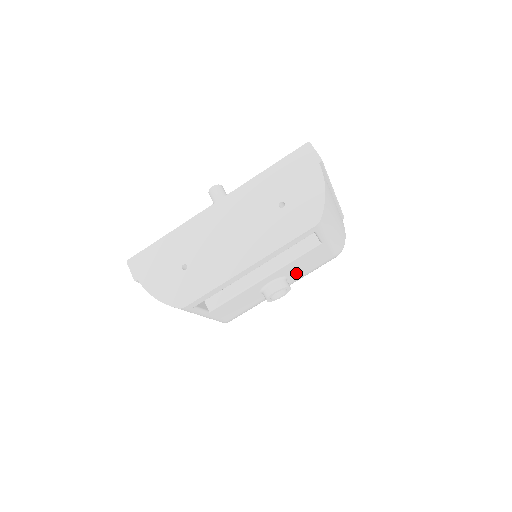
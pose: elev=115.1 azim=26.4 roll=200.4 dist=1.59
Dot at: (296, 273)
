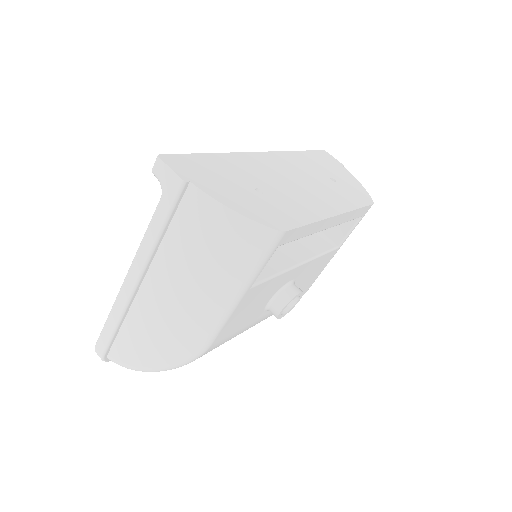
Dot at: occluded
